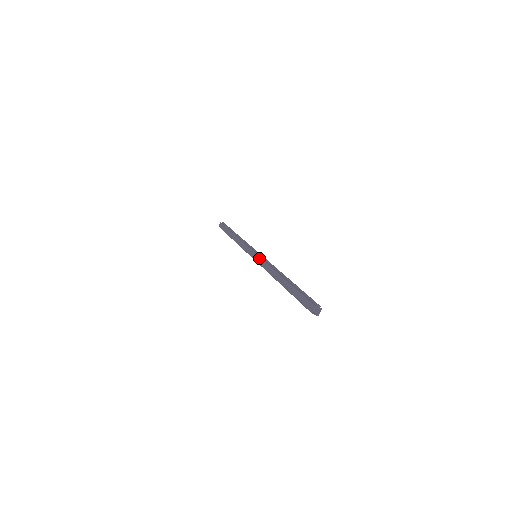
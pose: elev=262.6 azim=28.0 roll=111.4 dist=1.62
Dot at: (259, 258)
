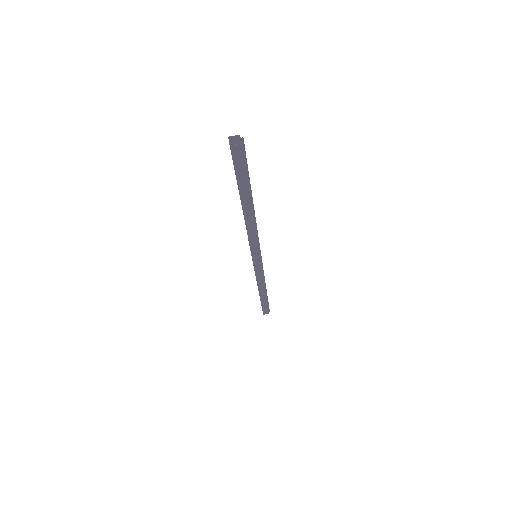
Dot at: occluded
